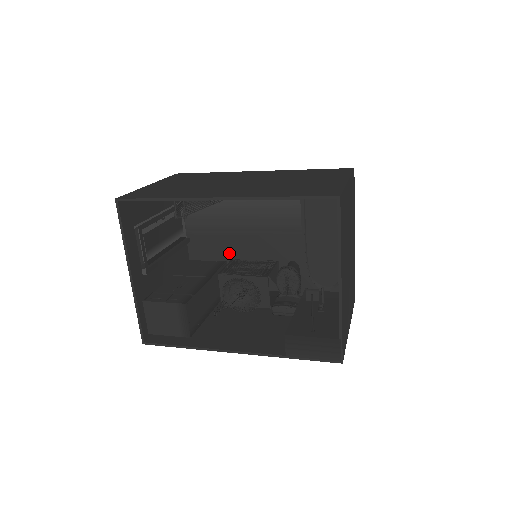
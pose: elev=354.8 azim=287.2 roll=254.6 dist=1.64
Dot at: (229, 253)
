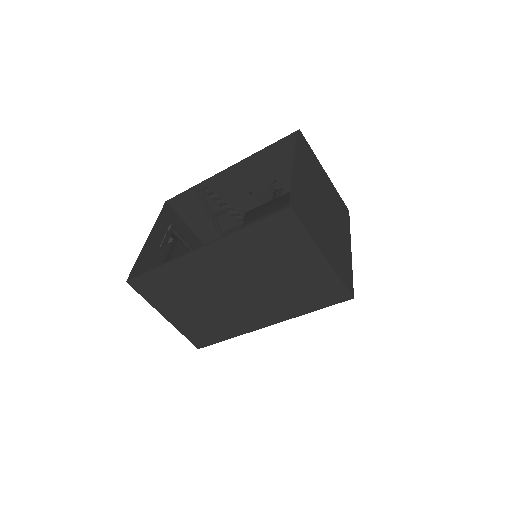
Dot at: occluded
